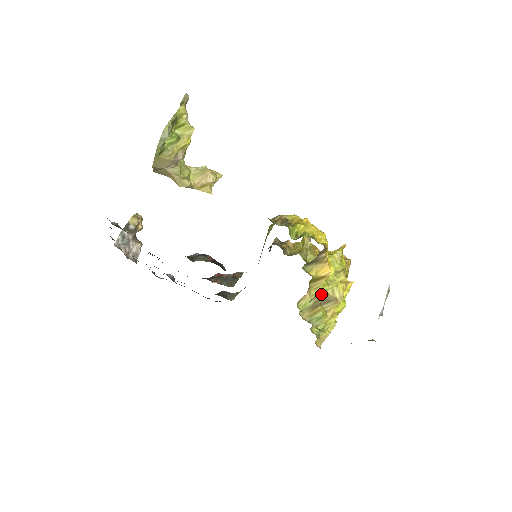
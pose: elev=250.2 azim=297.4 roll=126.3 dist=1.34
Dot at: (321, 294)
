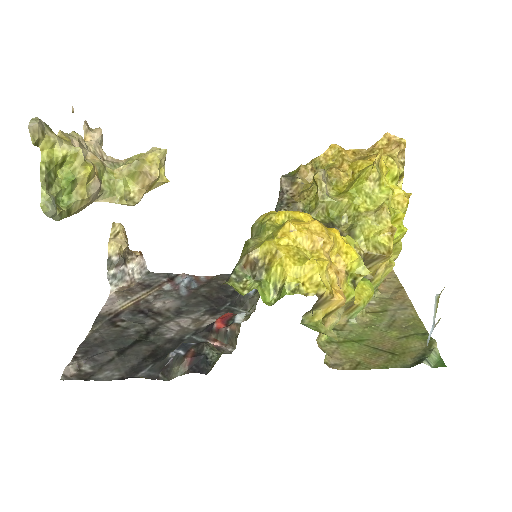
Dot at: (348, 302)
